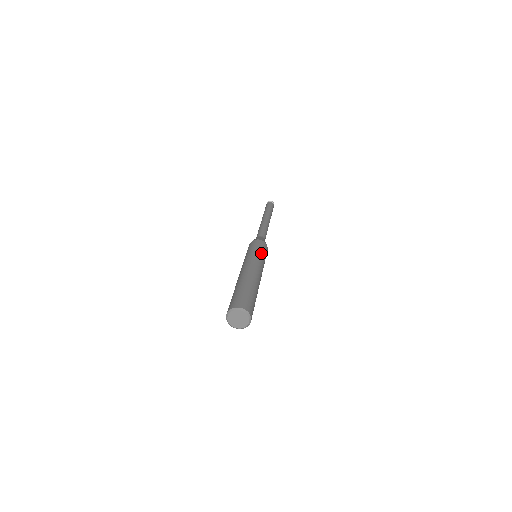
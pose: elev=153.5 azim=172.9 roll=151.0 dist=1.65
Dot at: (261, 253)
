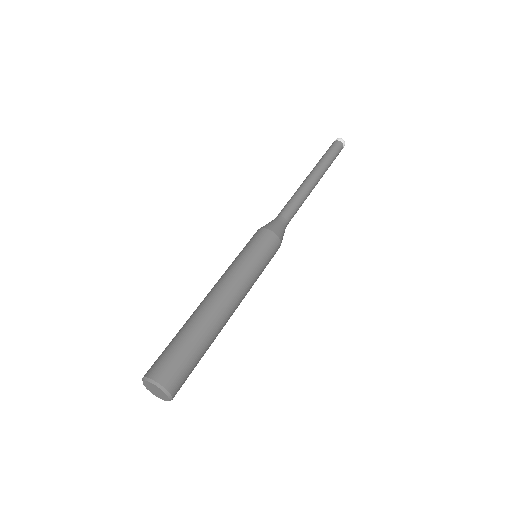
Dot at: occluded
